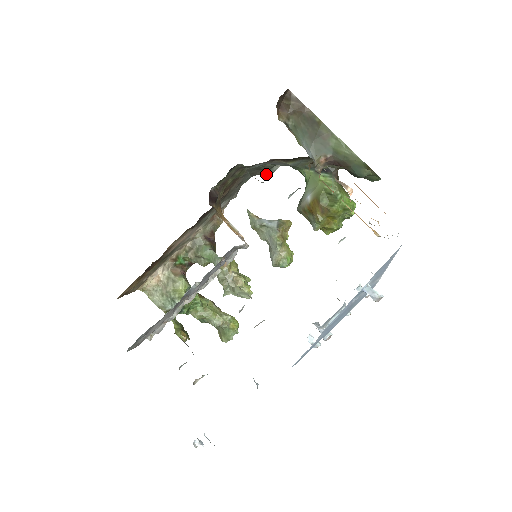
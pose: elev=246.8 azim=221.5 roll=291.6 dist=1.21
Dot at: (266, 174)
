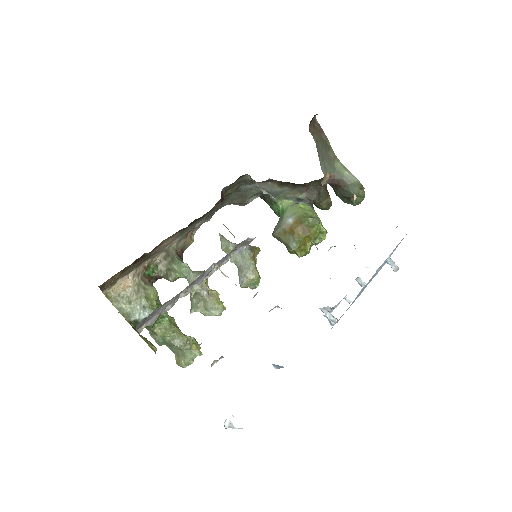
Dot at: (240, 204)
